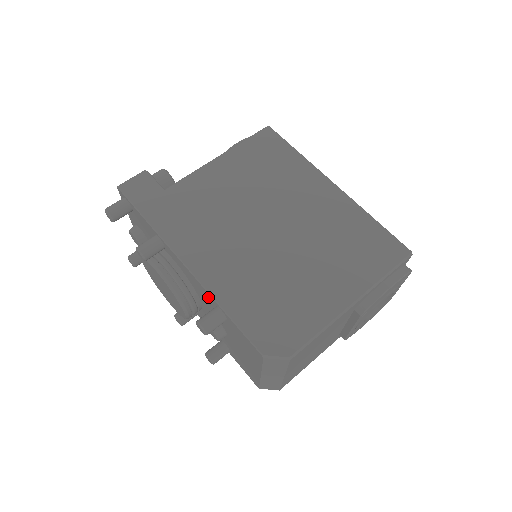
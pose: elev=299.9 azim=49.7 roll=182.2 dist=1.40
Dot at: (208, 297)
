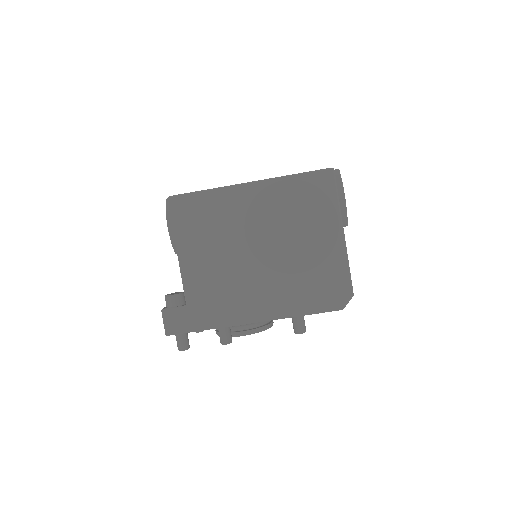
Dot at: occluded
